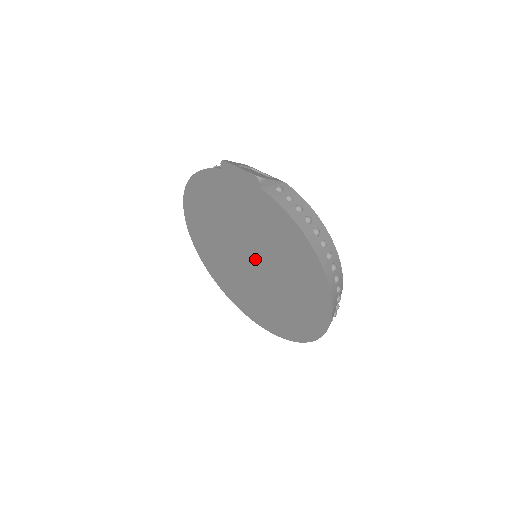
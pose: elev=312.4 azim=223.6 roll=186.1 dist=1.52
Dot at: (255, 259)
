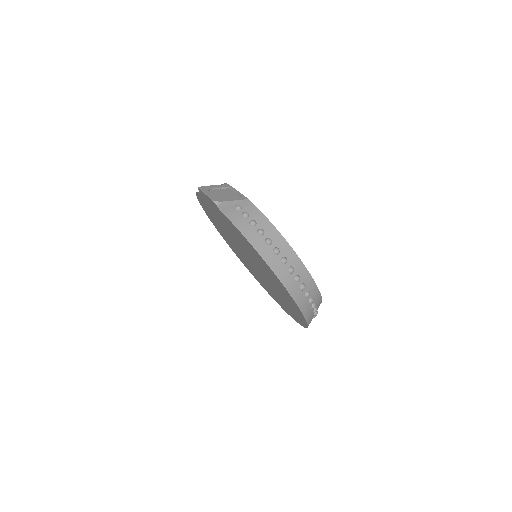
Dot at: (251, 260)
